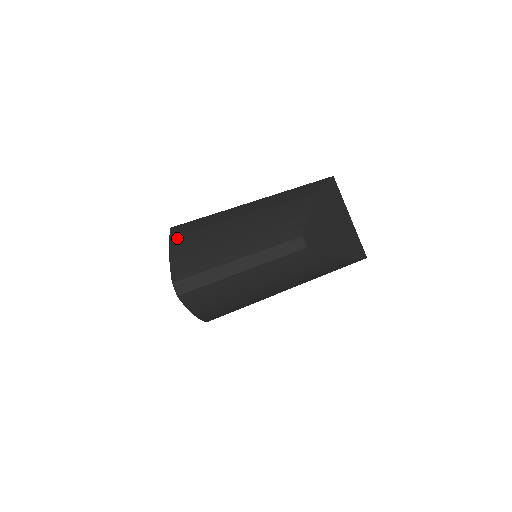
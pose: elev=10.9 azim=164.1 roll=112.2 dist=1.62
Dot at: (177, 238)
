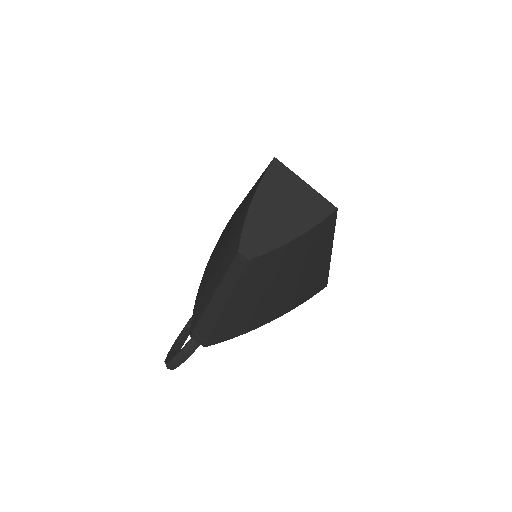
Dot at: (216, 244)
